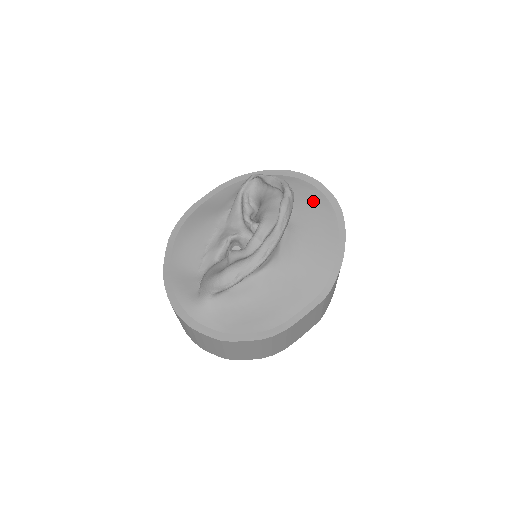
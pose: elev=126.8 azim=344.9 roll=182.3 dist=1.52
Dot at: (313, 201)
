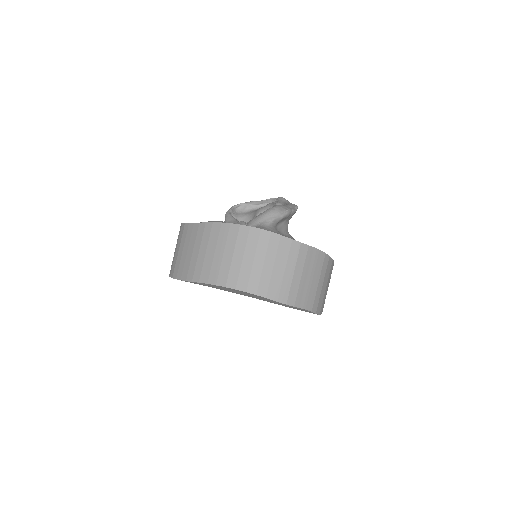
Dot at: occluded
